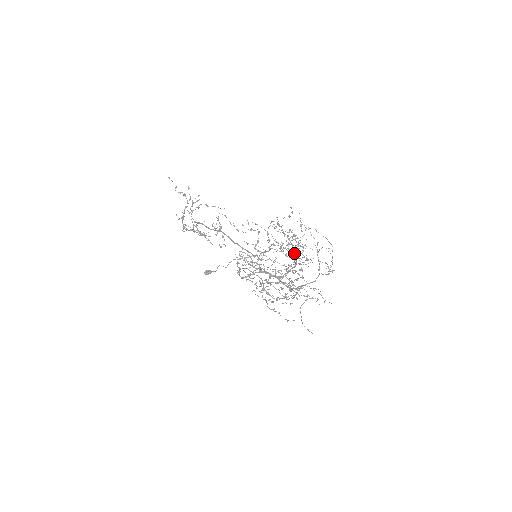
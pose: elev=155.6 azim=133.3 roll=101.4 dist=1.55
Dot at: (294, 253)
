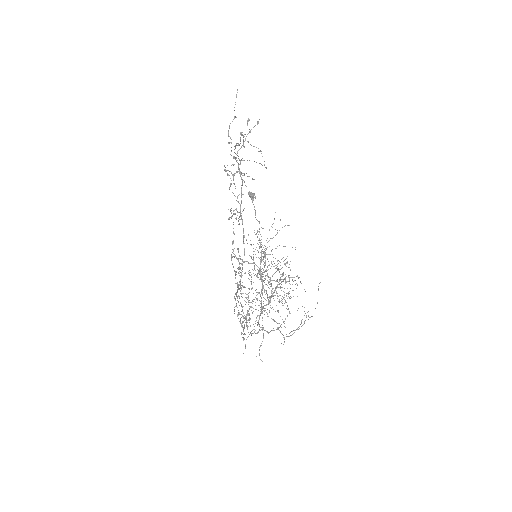
Dot at: (266, 300)
